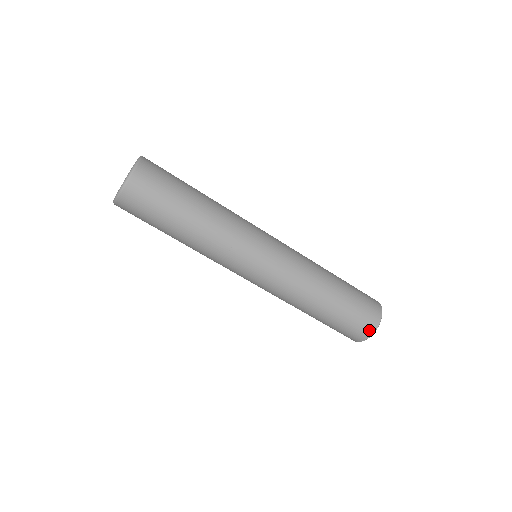
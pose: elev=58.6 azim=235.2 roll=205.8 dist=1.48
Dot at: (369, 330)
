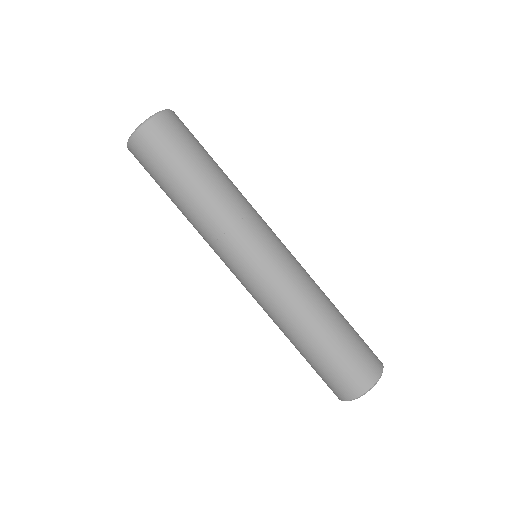
Dot at: (373, 374)
